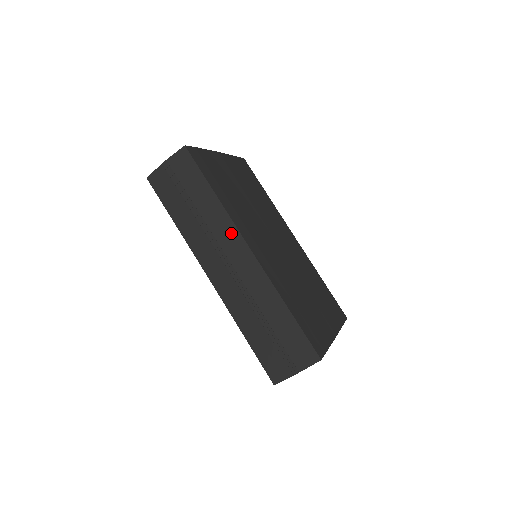
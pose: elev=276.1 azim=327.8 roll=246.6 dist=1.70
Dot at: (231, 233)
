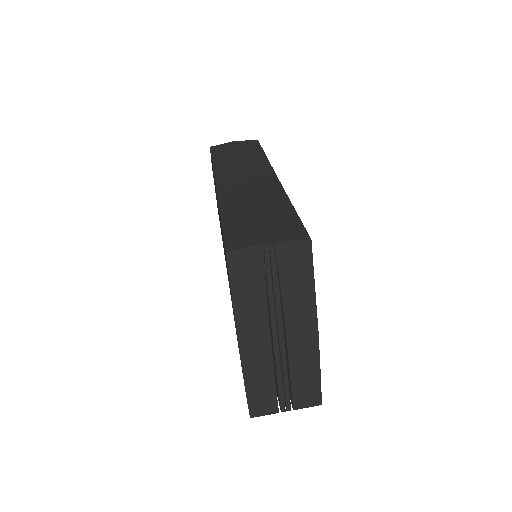
Dot at: (264, 168)
